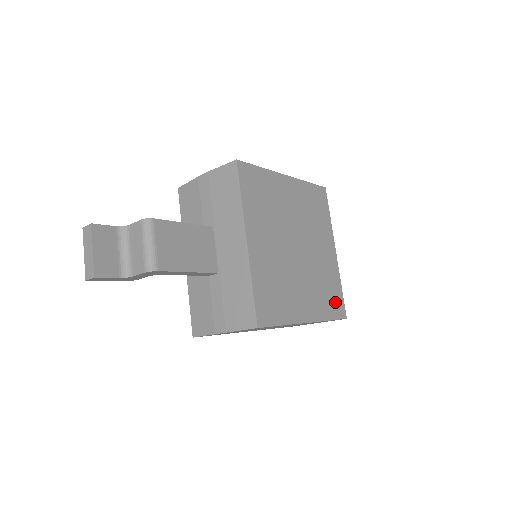
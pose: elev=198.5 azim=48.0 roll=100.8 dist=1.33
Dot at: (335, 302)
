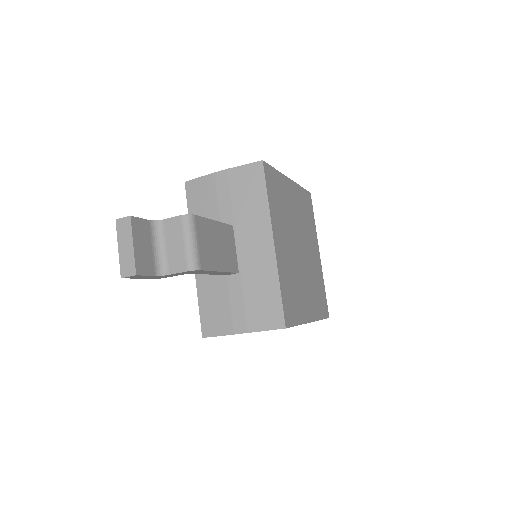
Dot at: (323, 302)
